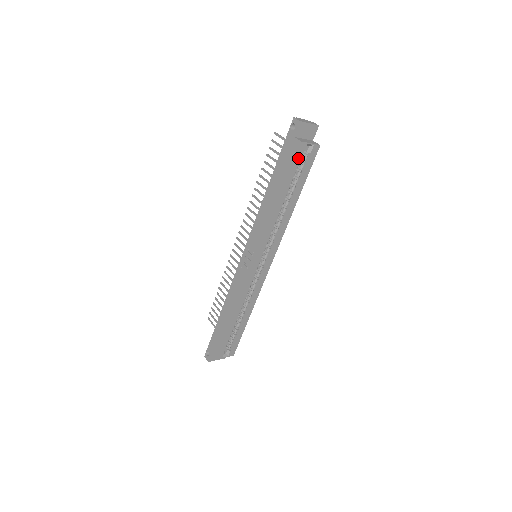
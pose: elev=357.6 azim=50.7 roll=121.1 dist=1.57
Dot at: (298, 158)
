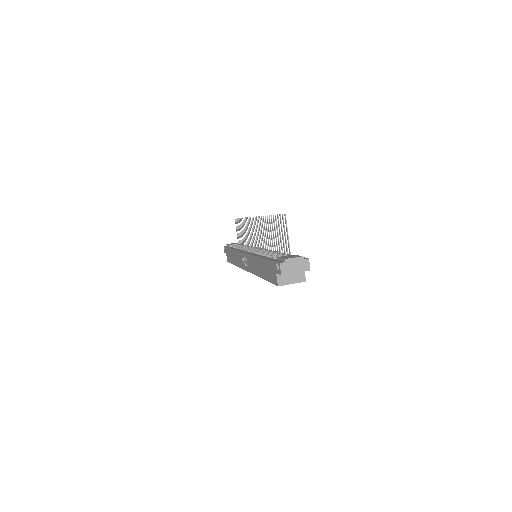
Dot at: occluded
